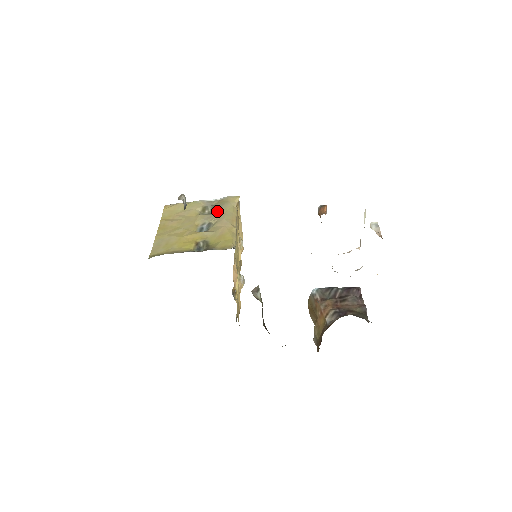
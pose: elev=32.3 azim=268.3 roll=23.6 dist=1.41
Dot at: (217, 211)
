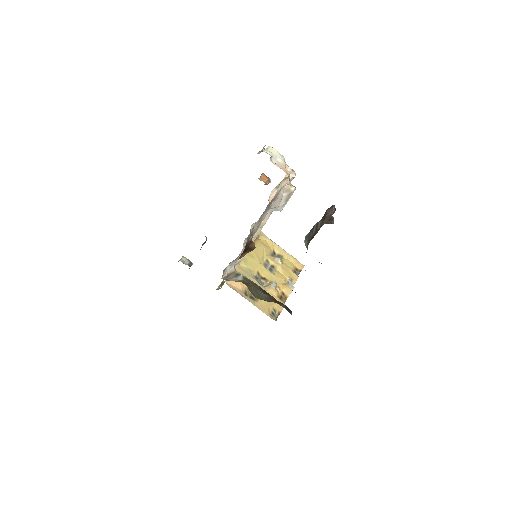
Dot at: occluded
